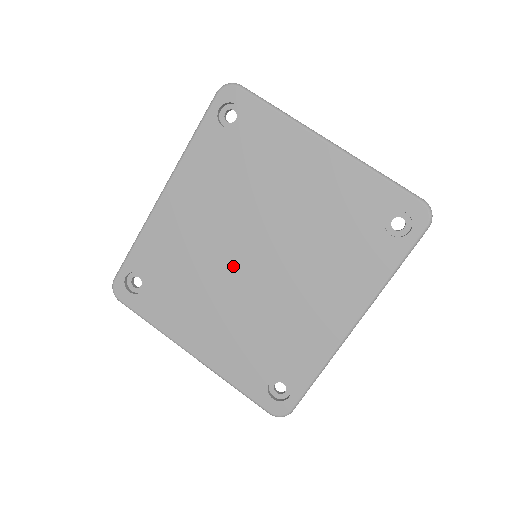
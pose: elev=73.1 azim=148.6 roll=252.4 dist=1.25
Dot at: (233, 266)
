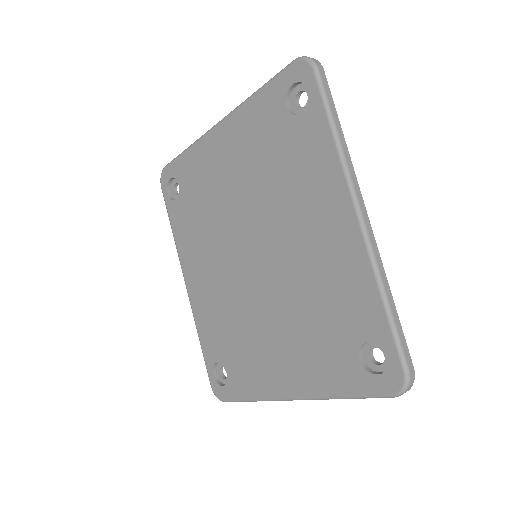
Dot at: (250, 283)
